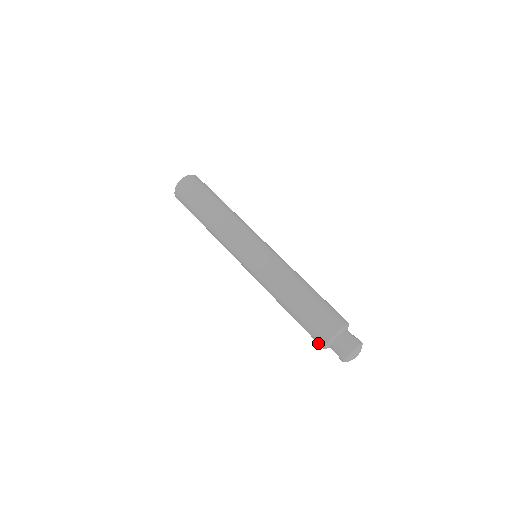
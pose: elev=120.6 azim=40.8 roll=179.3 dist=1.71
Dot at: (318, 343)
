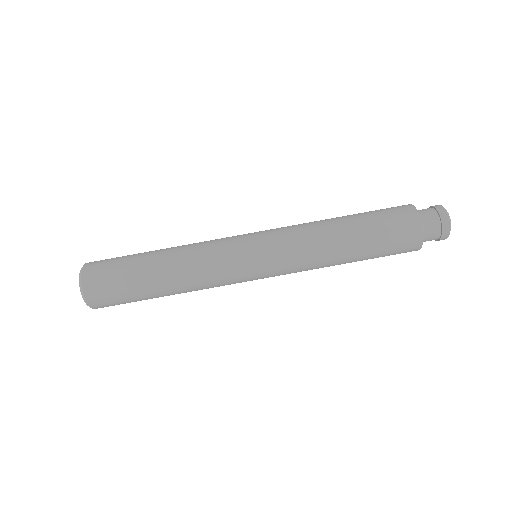
Dot at: occluded
